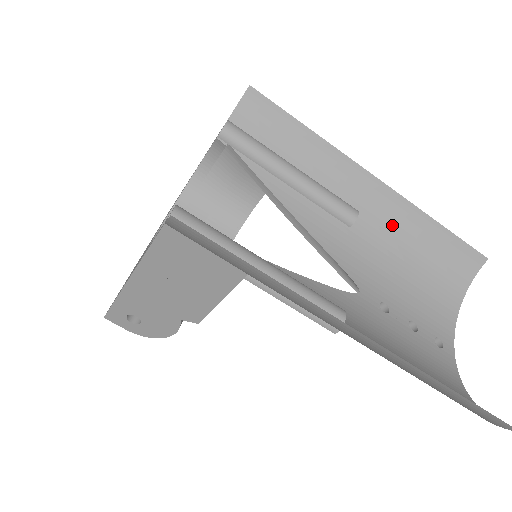
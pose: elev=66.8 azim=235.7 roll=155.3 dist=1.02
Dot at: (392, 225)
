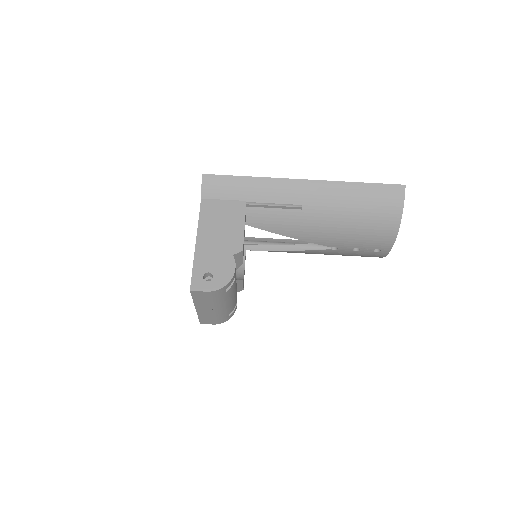
Dot at: occluded
